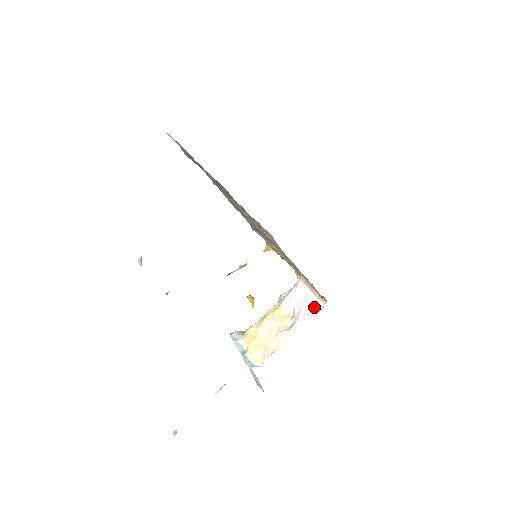
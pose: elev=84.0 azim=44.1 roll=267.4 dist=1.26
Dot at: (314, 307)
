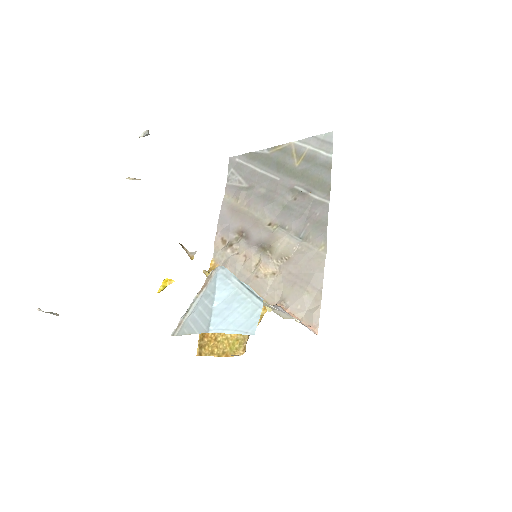
Dot at: occluded
